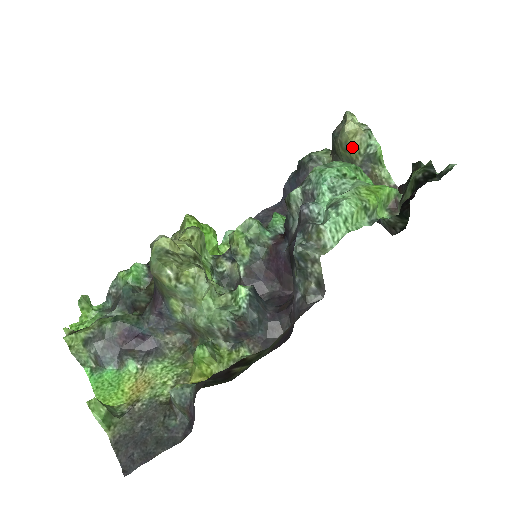
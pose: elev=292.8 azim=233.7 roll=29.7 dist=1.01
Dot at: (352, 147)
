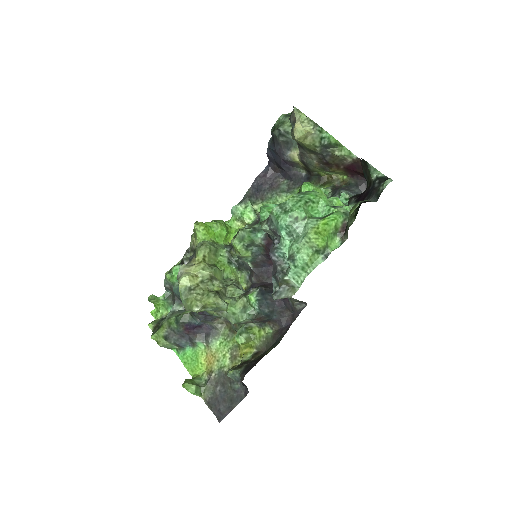
Dot at: (307, 145)
